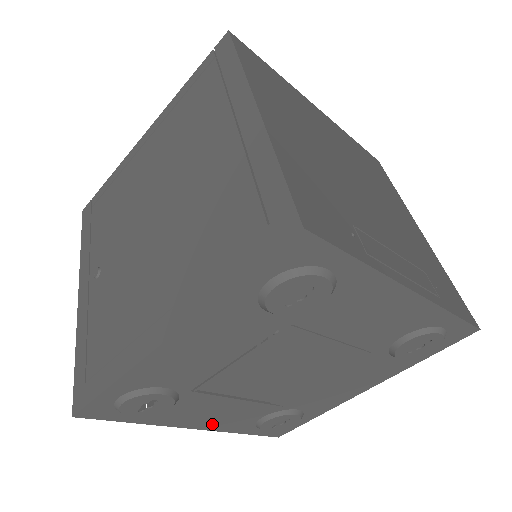
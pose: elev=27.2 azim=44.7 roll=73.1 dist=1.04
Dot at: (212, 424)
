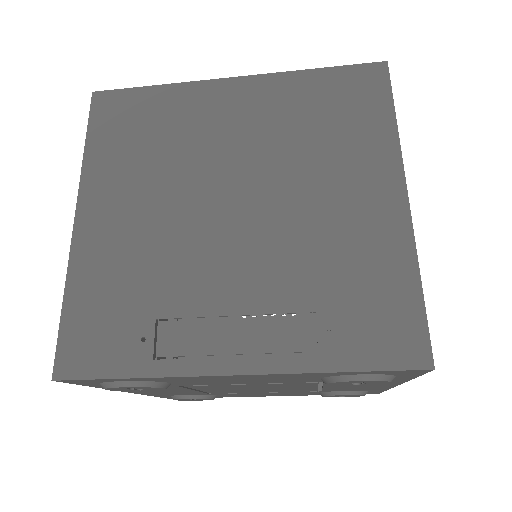
Dot at: (280, 395)
